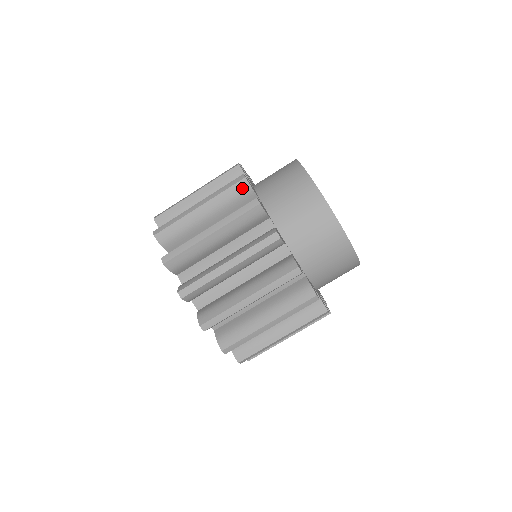
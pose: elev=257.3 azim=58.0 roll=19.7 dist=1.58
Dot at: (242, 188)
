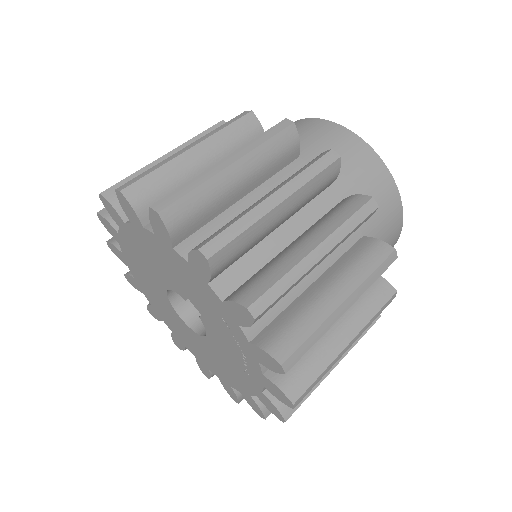
Dot at: occluded
